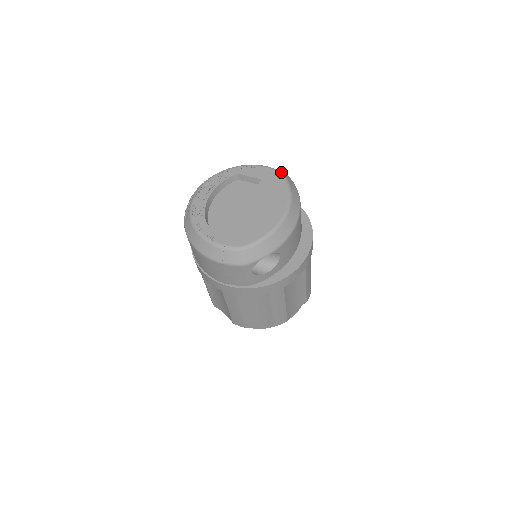
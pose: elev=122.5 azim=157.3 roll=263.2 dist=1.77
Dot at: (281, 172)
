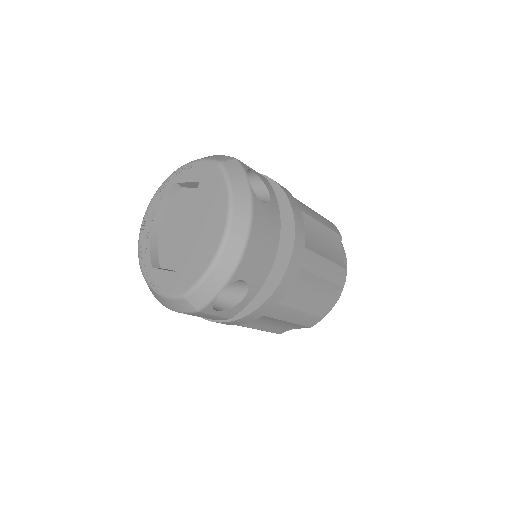
Dot at: (219, 163)
